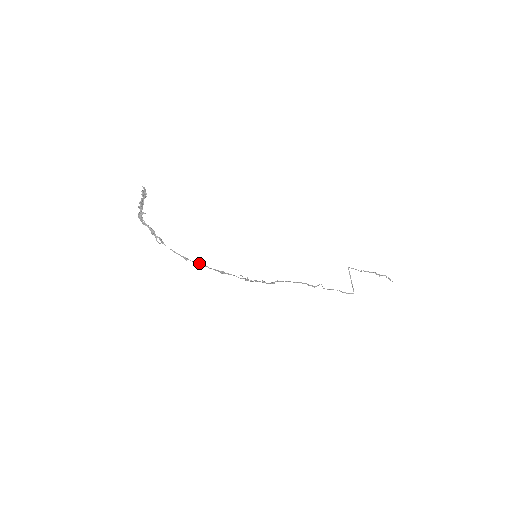
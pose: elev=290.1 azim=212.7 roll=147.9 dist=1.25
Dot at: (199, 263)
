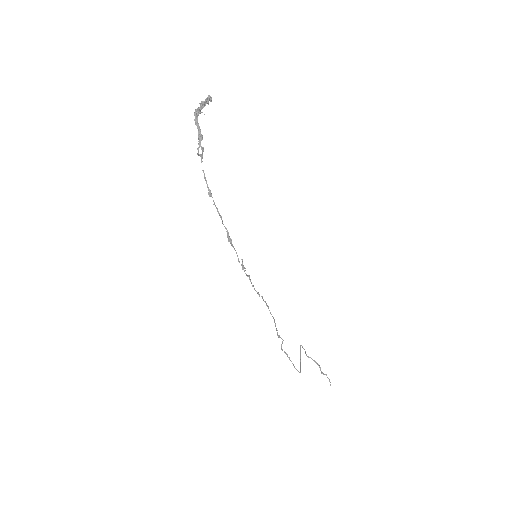
Dot at: occluded
